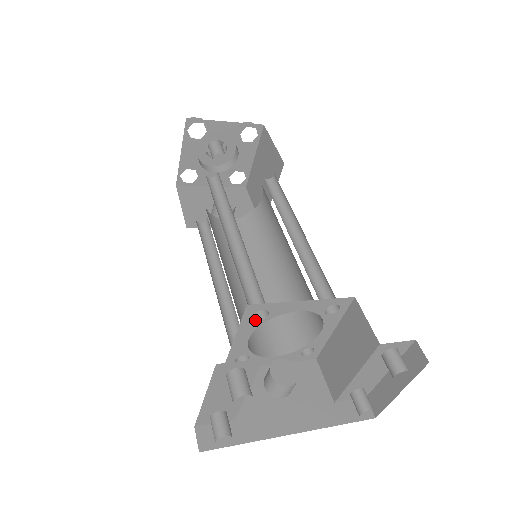
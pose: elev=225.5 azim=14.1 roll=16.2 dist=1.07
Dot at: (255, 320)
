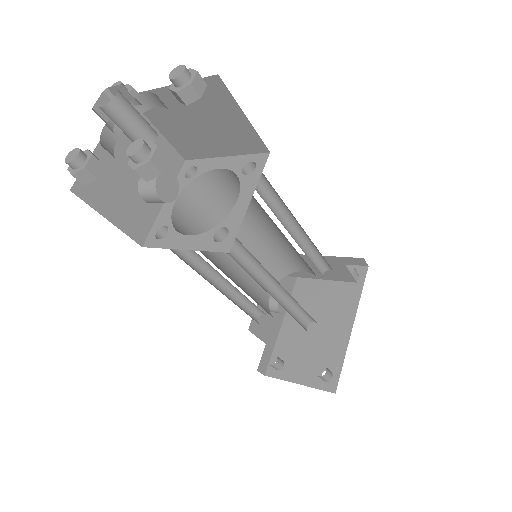
Dot at: occluded
